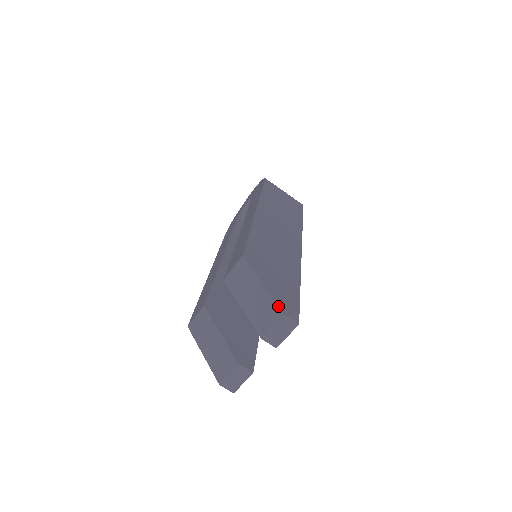
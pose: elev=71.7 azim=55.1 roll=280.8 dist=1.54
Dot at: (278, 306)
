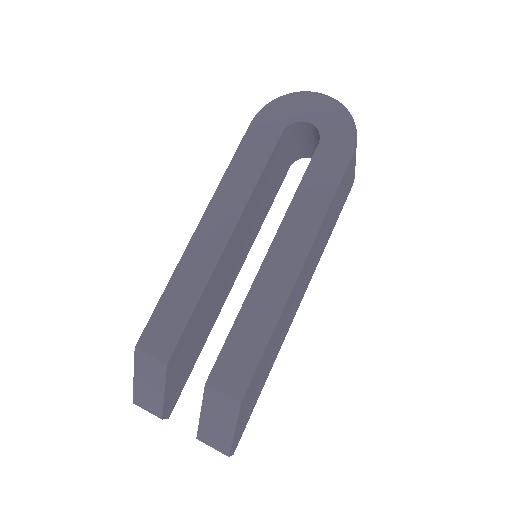
Dot at: (231, 450)
